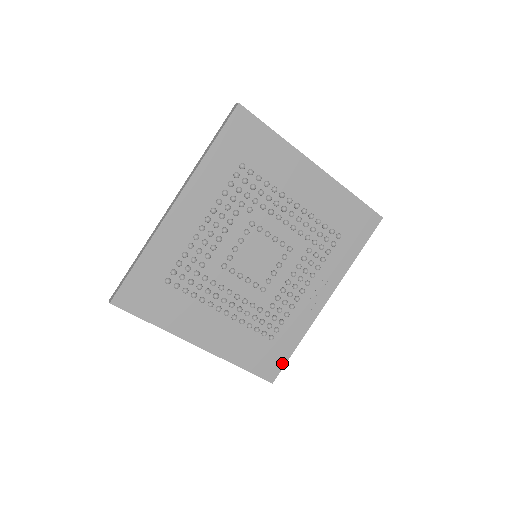
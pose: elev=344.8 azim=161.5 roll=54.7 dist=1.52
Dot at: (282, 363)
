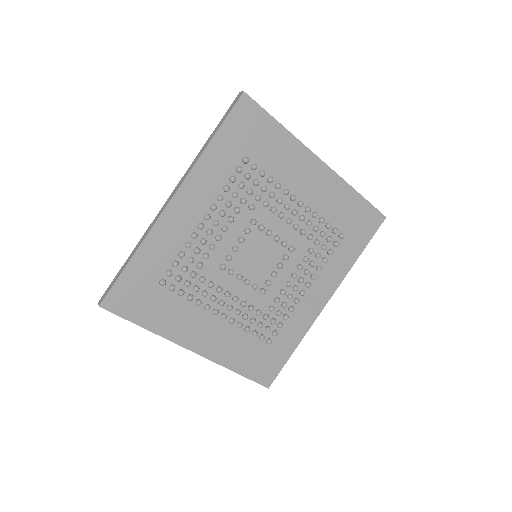
Dot at: (279, 367)
